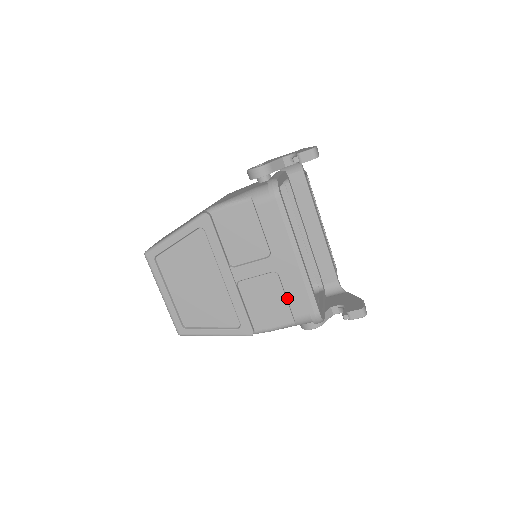
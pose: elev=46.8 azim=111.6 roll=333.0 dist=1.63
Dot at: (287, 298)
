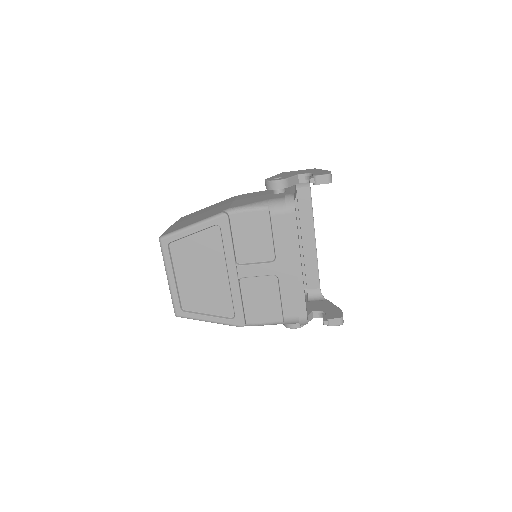
Dot at: (281, 300)
